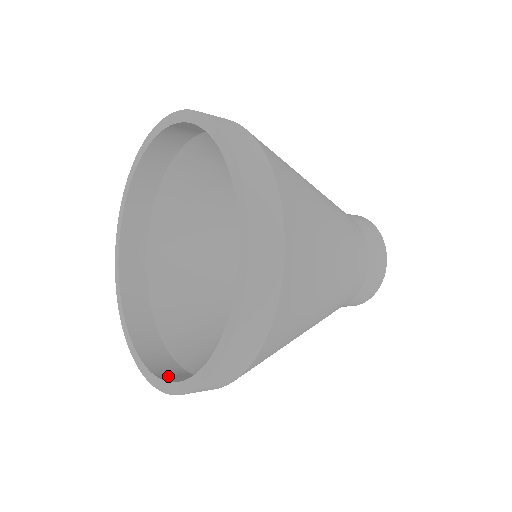
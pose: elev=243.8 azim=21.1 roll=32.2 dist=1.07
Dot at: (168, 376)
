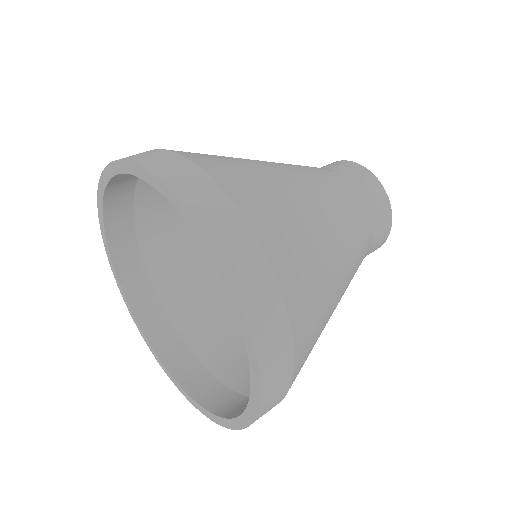
Dot at: occluded
